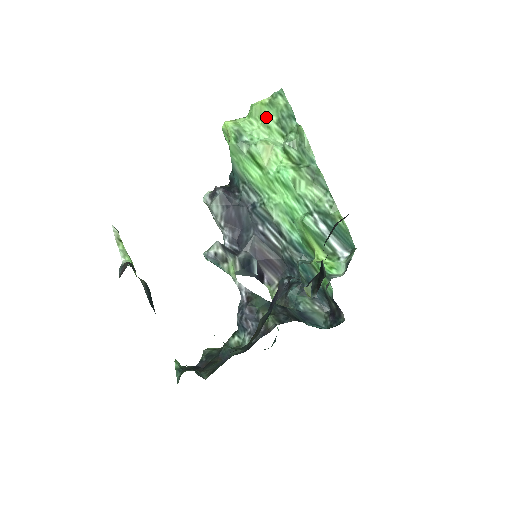
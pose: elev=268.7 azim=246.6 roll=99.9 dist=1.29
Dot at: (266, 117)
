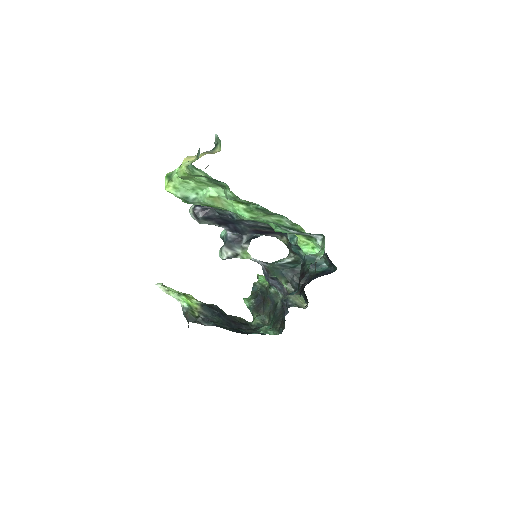
Dot at: (196, 178)
